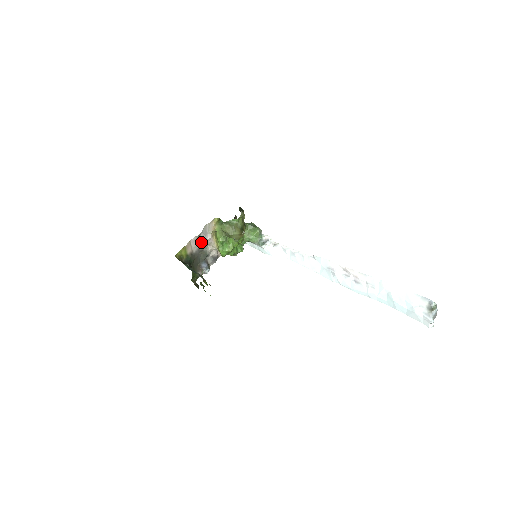
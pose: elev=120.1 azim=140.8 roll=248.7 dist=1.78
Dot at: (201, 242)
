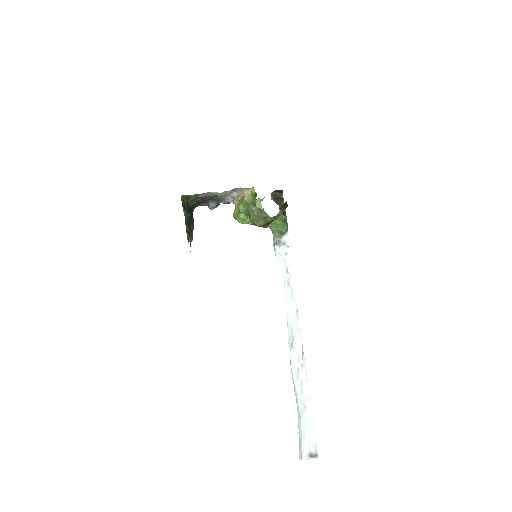
Dot at: (222, 194)
